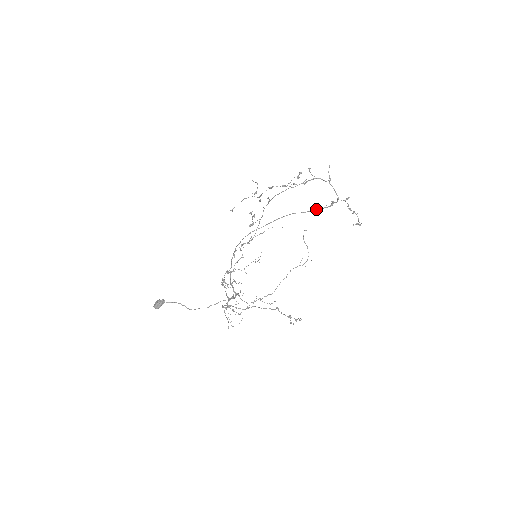
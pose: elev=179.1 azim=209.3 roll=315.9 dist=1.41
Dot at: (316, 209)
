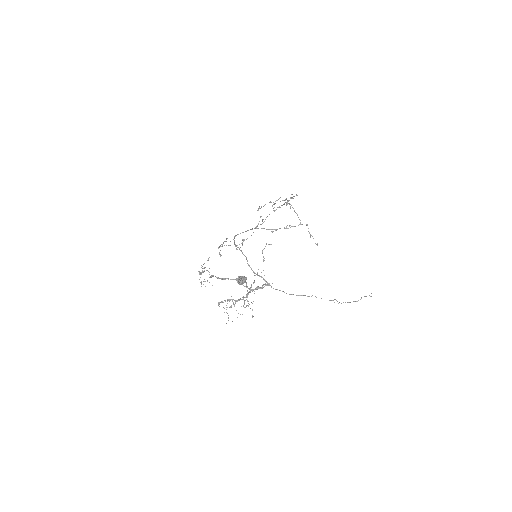
Dot at: occluded
